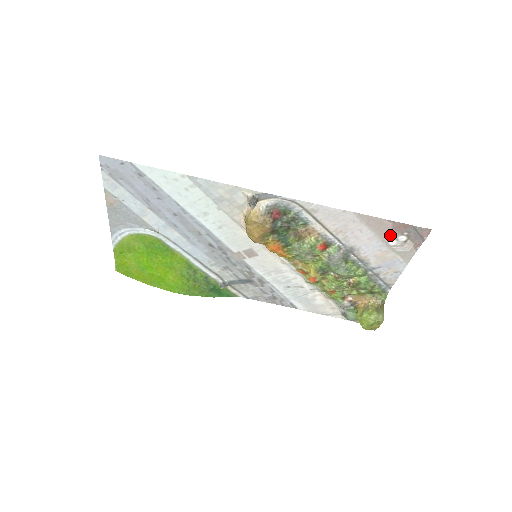
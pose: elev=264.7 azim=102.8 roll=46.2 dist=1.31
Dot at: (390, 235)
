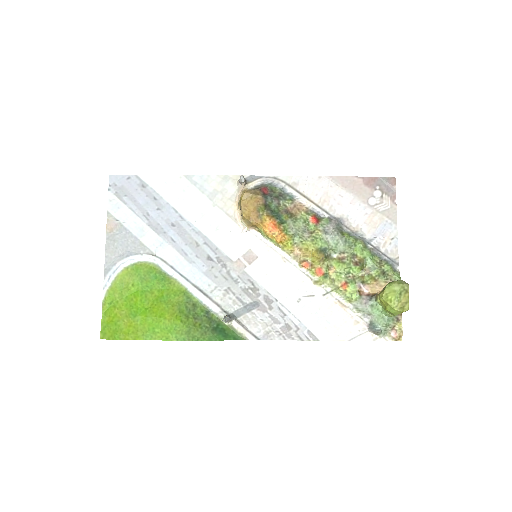
Dot at: (366, 193)
